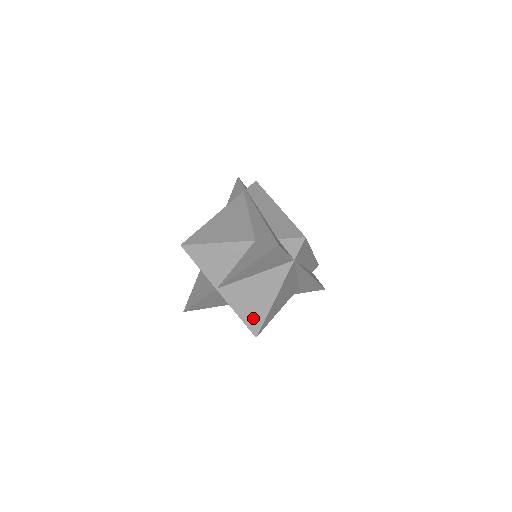
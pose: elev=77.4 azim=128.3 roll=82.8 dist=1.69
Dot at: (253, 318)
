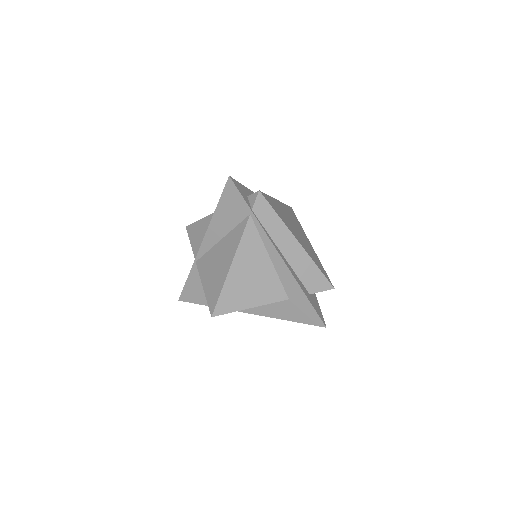
Dot at: occluded
